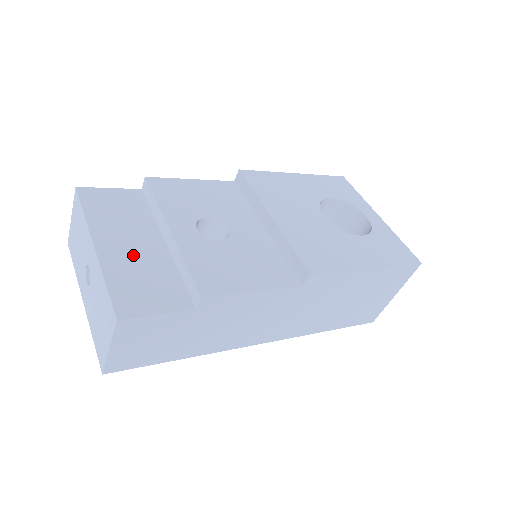
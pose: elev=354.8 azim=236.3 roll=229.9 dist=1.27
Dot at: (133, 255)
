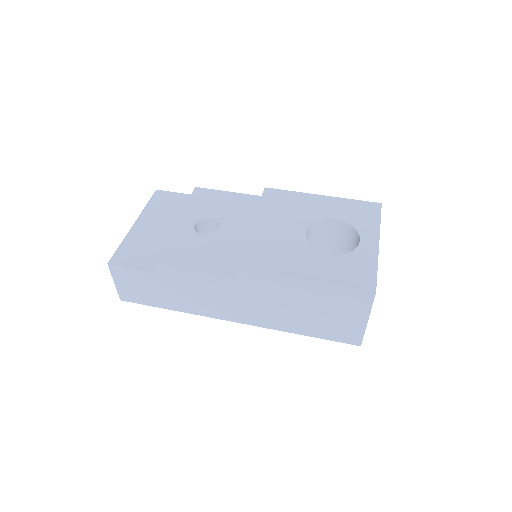
Dot at: (150, 233)
